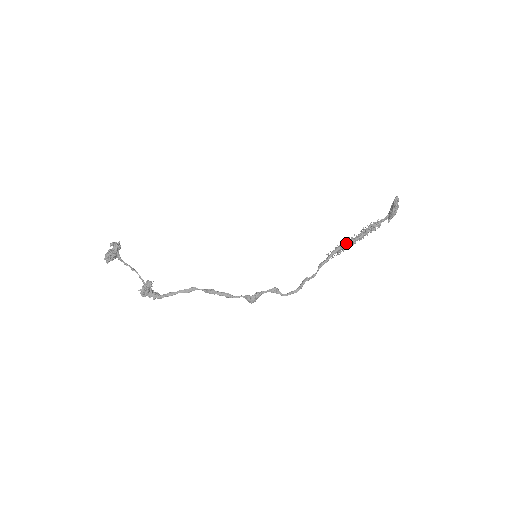
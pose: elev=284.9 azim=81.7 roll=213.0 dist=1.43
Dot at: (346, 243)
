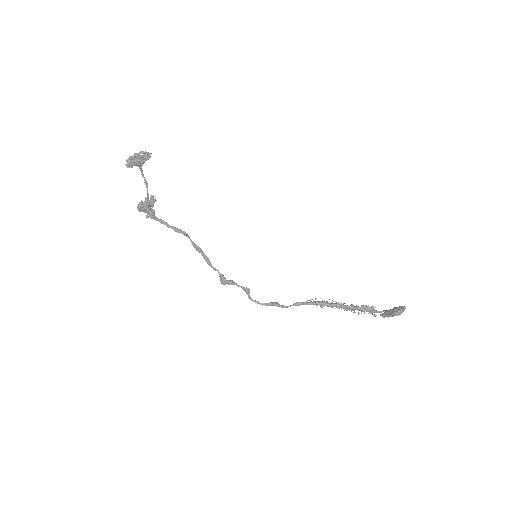
Dot at: (333, 305)
